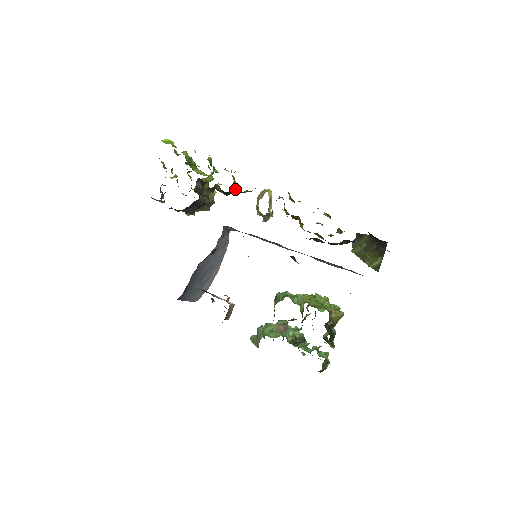
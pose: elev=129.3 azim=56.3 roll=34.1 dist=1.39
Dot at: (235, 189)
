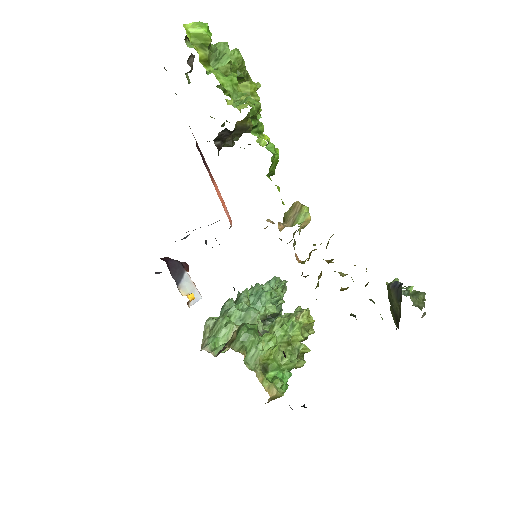
Dot at: occluded
